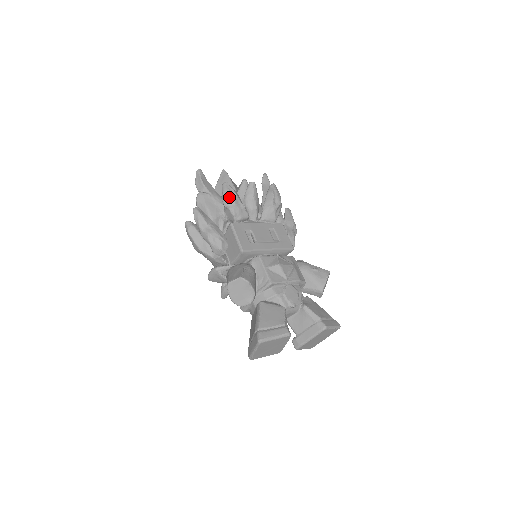
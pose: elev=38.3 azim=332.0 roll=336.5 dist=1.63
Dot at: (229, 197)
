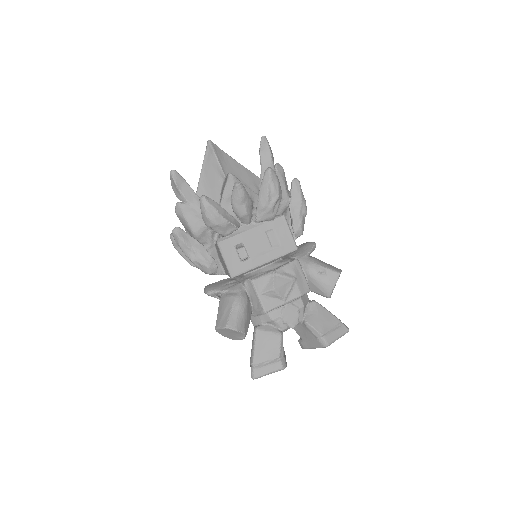
Dot at: (208, 218)
